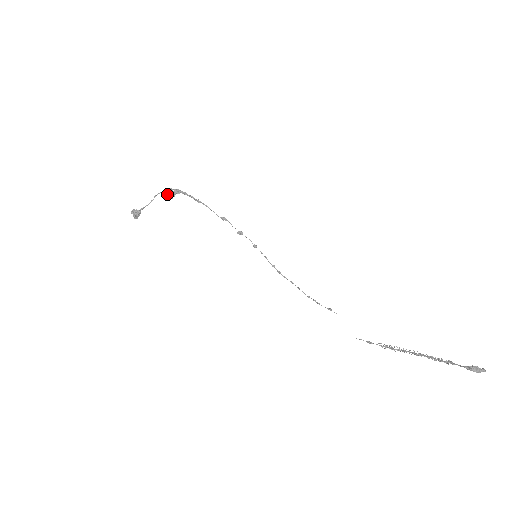
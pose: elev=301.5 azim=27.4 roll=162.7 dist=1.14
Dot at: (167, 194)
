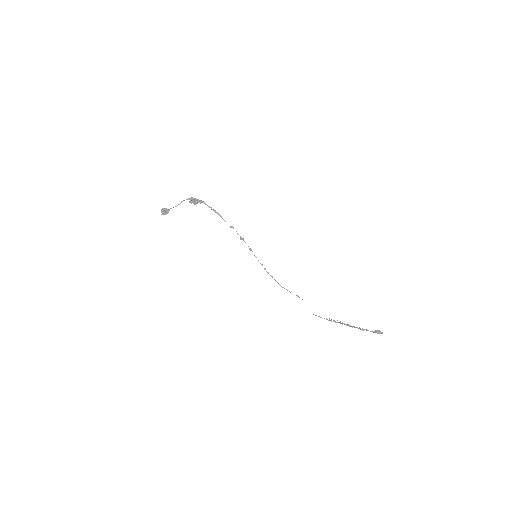
Dot at: (190, 201)
